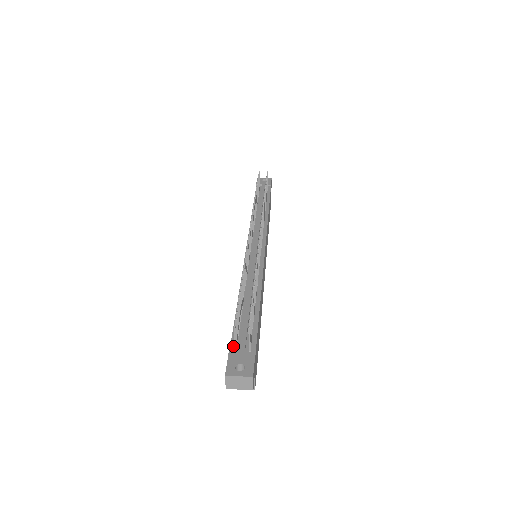
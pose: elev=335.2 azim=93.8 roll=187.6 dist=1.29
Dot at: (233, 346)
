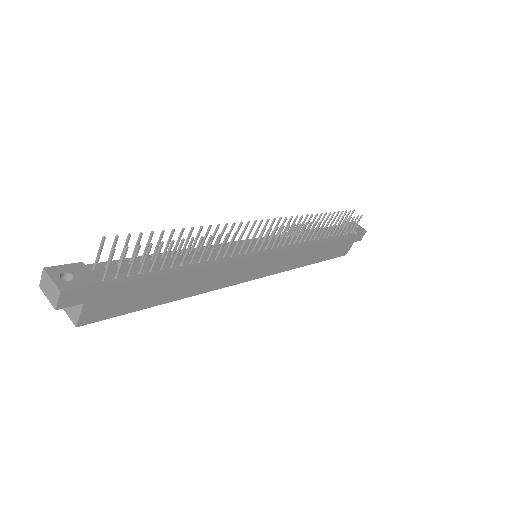
Dot at: (98, 265)
